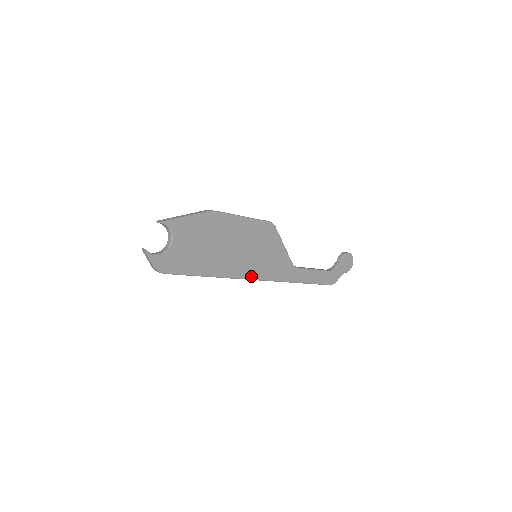
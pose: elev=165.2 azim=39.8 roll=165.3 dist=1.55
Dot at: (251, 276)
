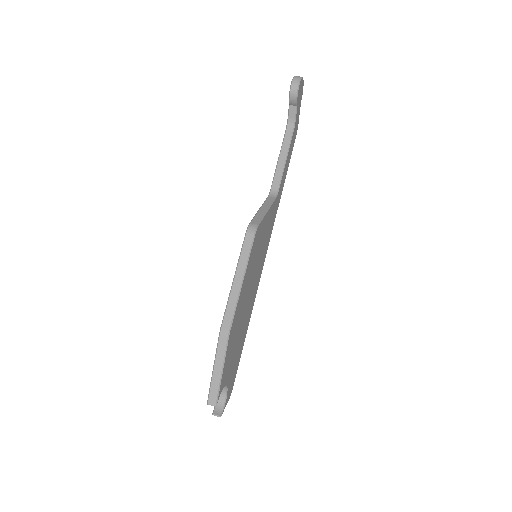
Dot at: (262, 268)
